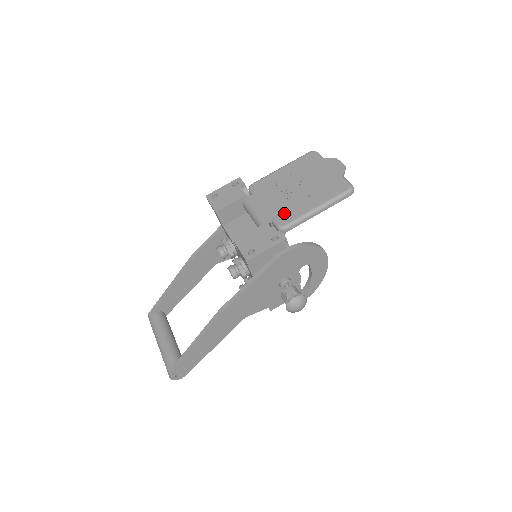
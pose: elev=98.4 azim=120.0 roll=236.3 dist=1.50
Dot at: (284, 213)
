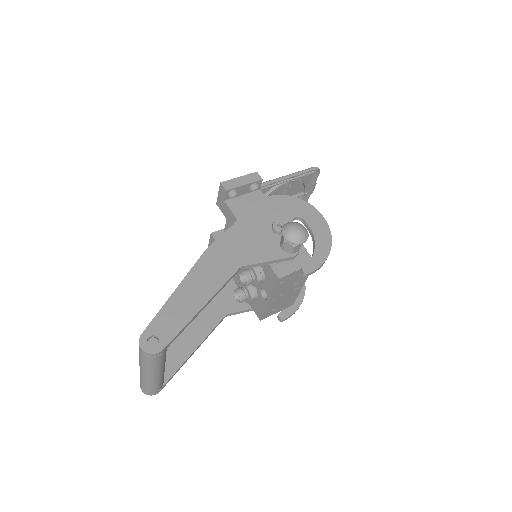
Dot at: (262, 191)
